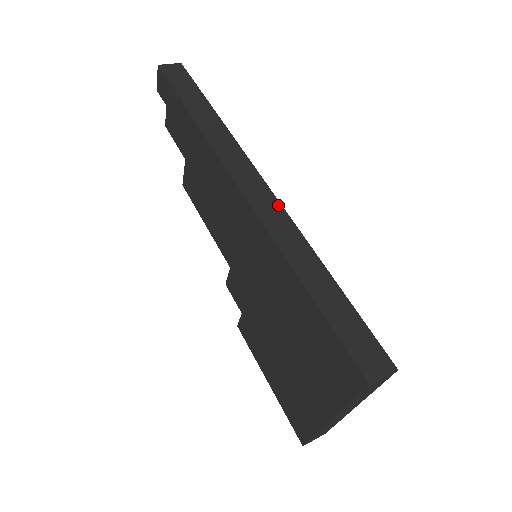
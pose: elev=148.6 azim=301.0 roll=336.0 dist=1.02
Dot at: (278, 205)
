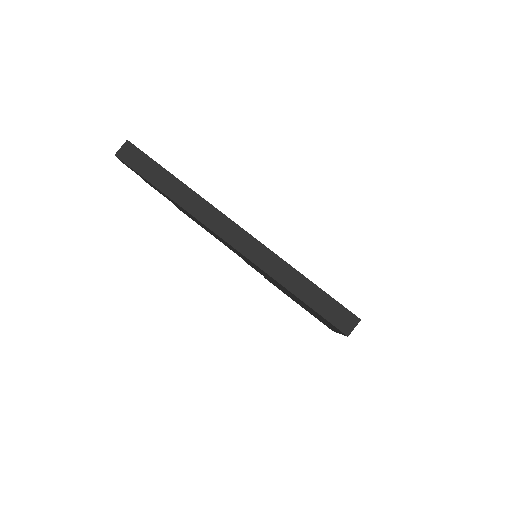
Dot at: (255, 241)
